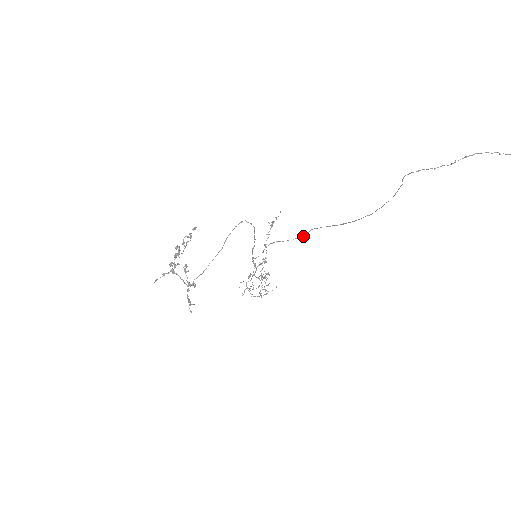
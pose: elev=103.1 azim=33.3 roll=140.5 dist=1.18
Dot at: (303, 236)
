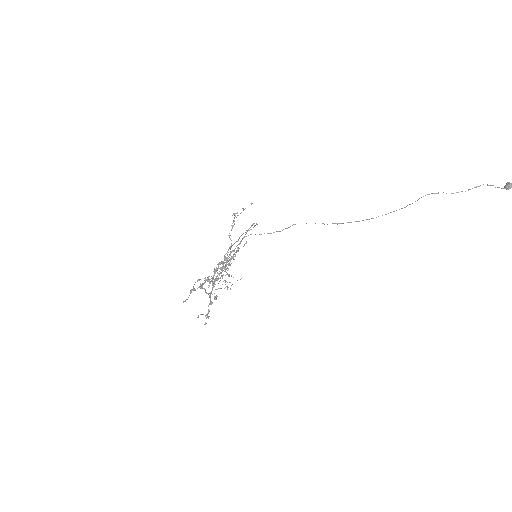
Dot at: (282, 230)
